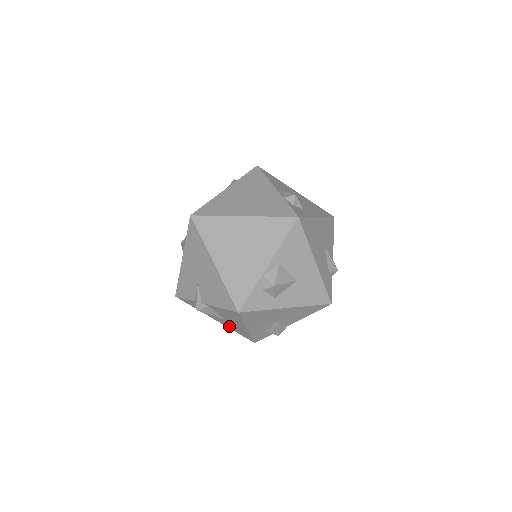
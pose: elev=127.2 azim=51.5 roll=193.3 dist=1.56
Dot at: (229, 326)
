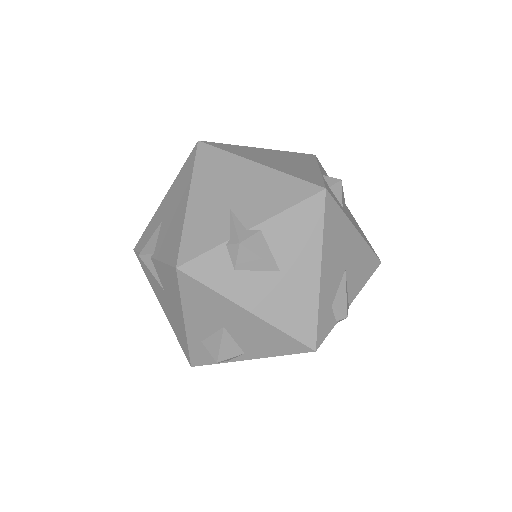
Dot at: (275, 310)
